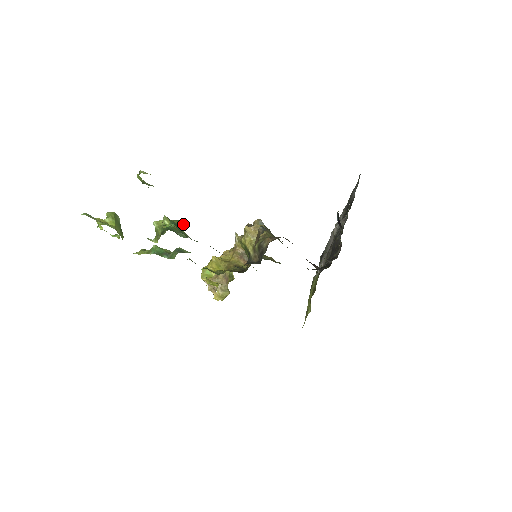
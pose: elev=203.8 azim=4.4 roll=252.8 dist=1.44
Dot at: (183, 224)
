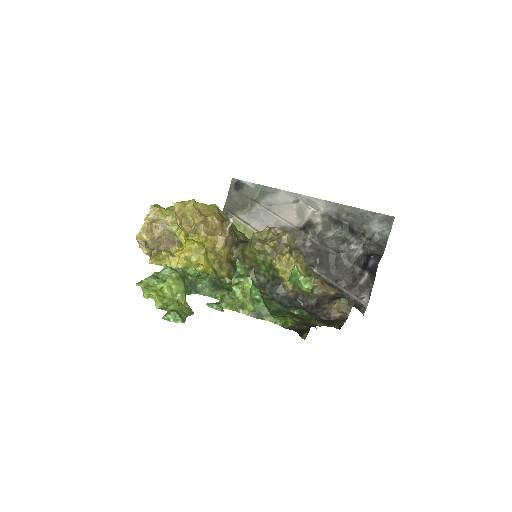
Dot at: (241, 263)
